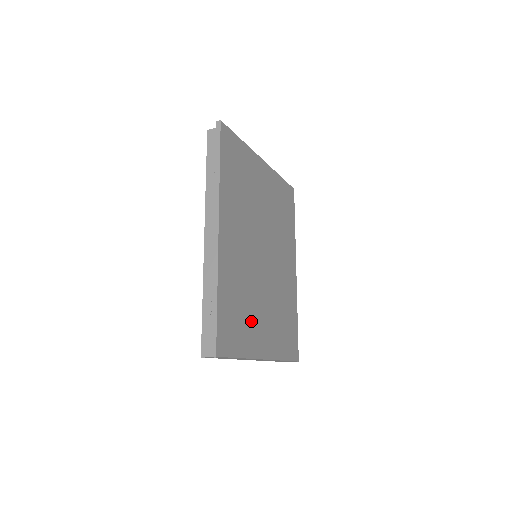
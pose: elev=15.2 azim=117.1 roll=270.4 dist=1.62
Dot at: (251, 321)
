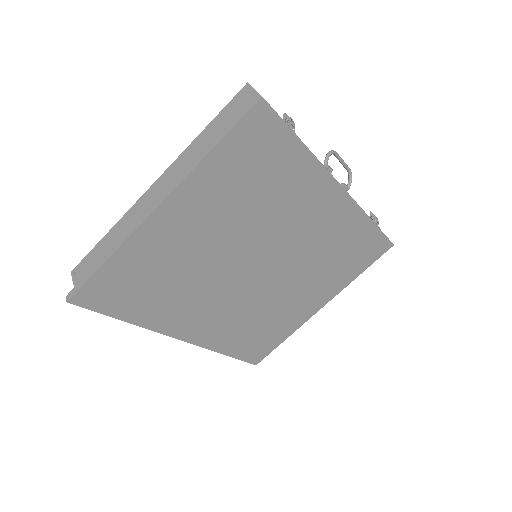
Dot at: (281, 317)
